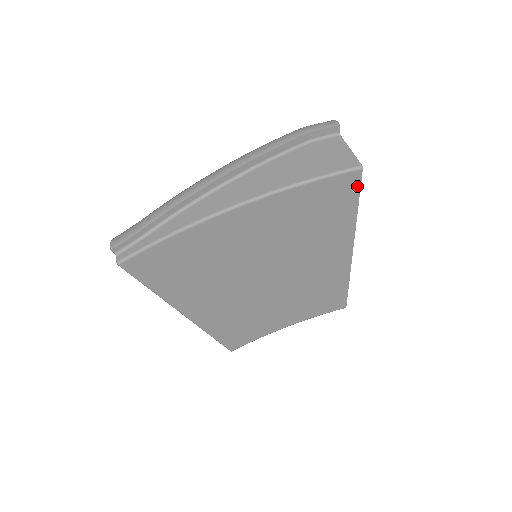
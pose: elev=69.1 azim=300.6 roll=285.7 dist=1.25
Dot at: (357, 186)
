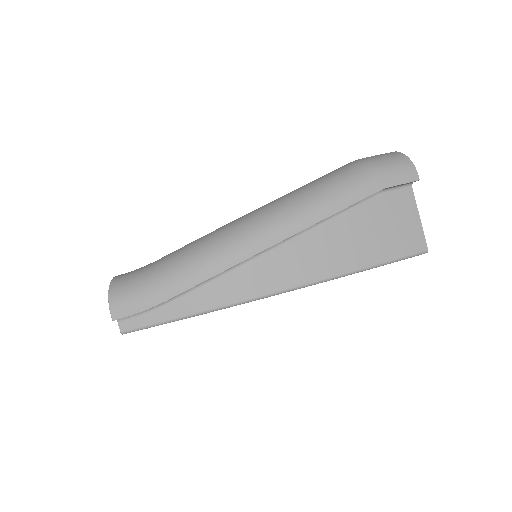
Dot at: occluded
